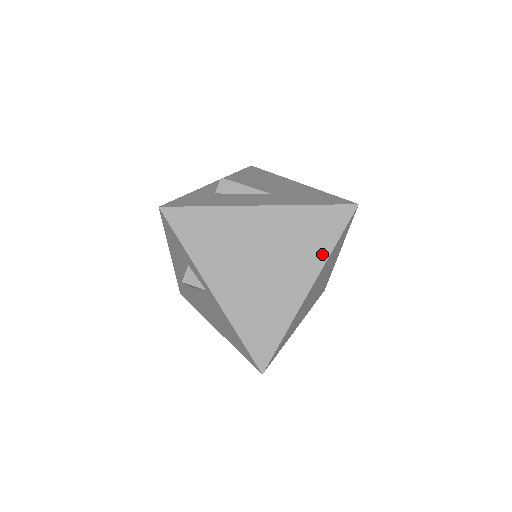
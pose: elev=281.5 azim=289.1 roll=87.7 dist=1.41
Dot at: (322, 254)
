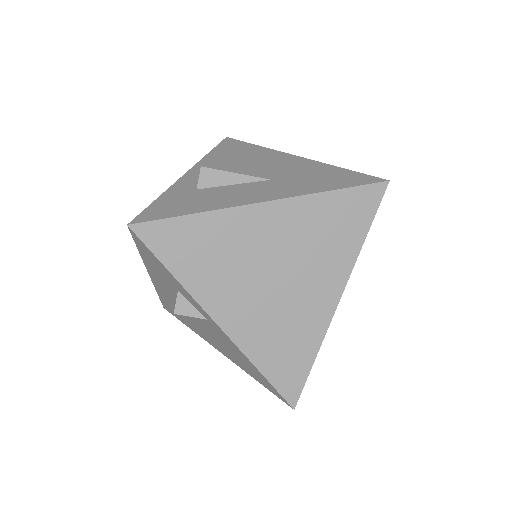
Dot at: (350, 252)
